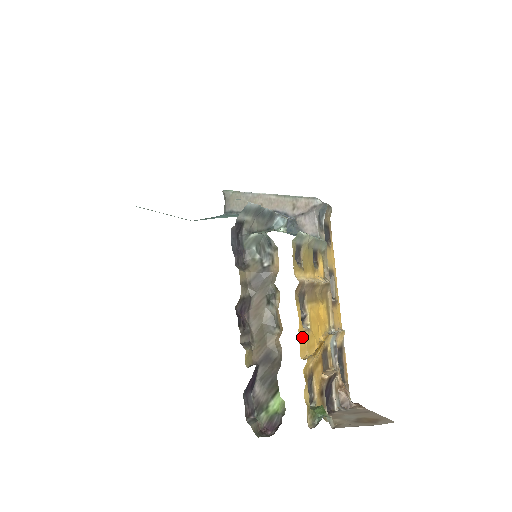
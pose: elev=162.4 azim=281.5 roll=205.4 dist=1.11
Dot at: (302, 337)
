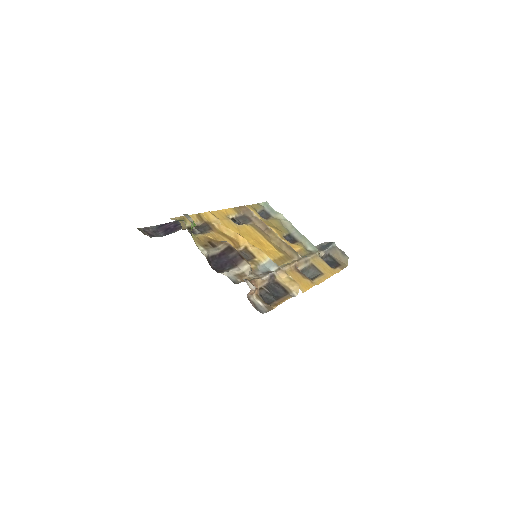
Dot at: (221, 215)
